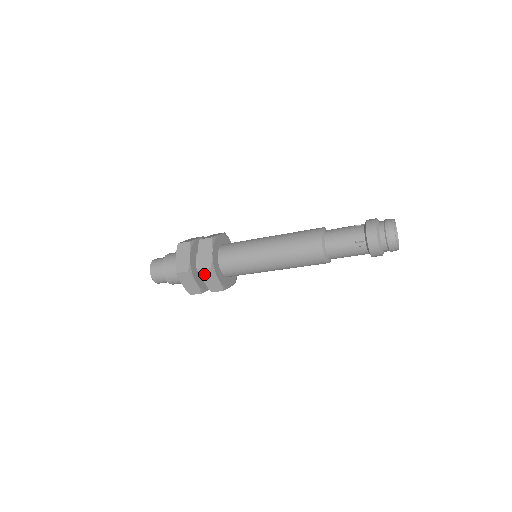
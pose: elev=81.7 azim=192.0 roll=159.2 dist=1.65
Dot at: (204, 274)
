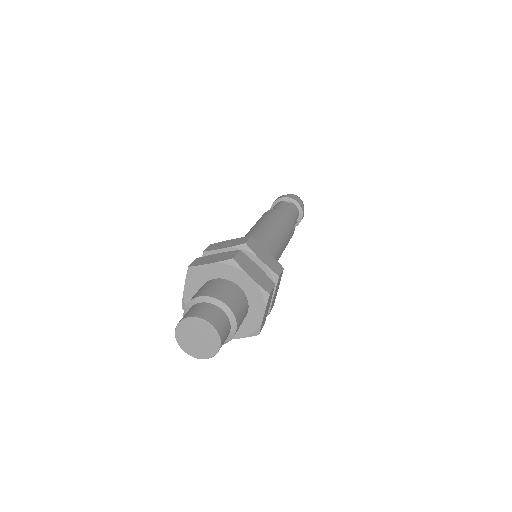
Dot at: (253, 248)
